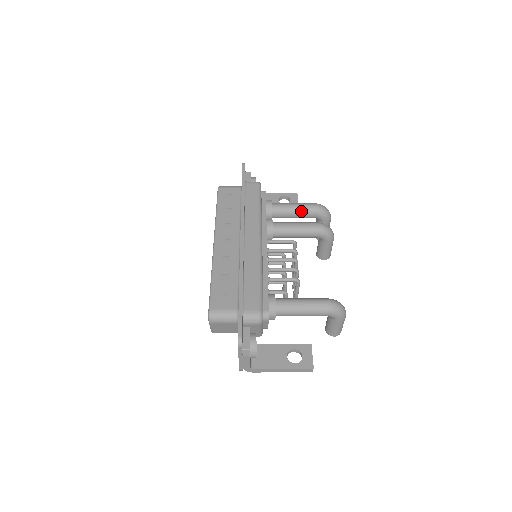
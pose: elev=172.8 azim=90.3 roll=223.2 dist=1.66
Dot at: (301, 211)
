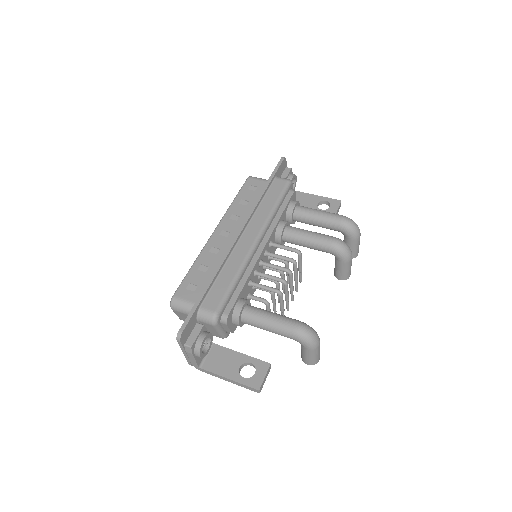
Dot at: (324, 221)
